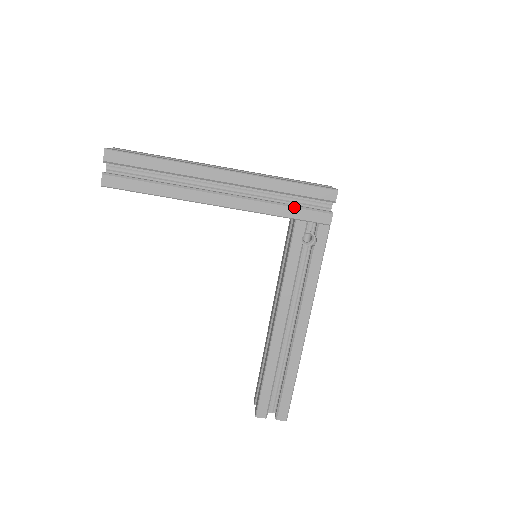
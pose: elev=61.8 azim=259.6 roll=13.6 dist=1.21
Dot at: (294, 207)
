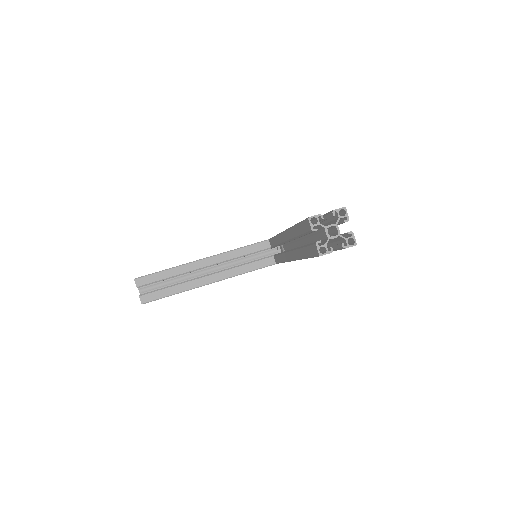
Dot at: occluded
